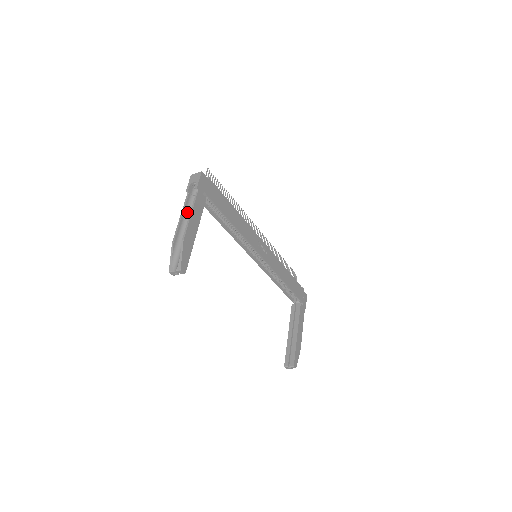
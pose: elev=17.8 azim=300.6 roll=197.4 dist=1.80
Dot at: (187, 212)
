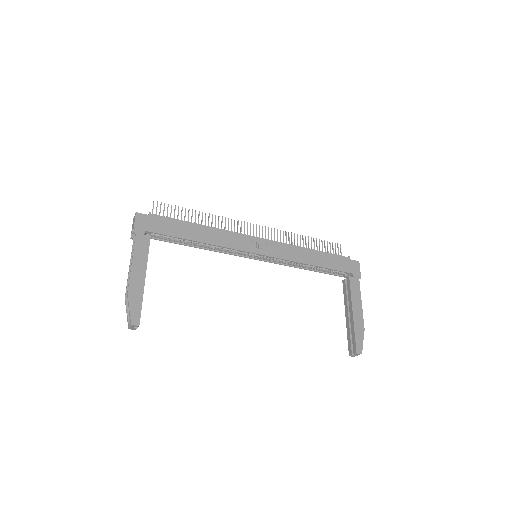
Dot at: occluded
